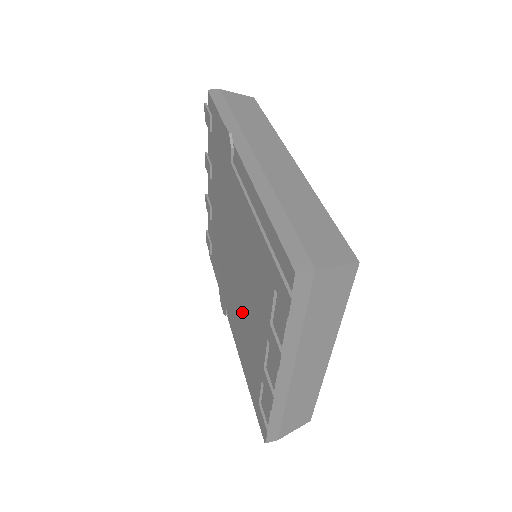
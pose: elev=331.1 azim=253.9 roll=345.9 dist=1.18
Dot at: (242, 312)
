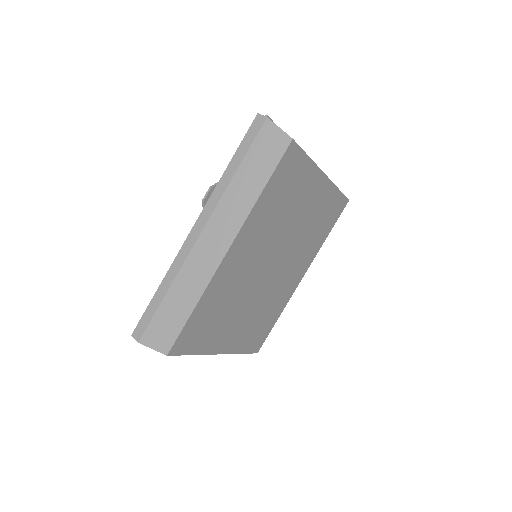
Dot at: occluded
